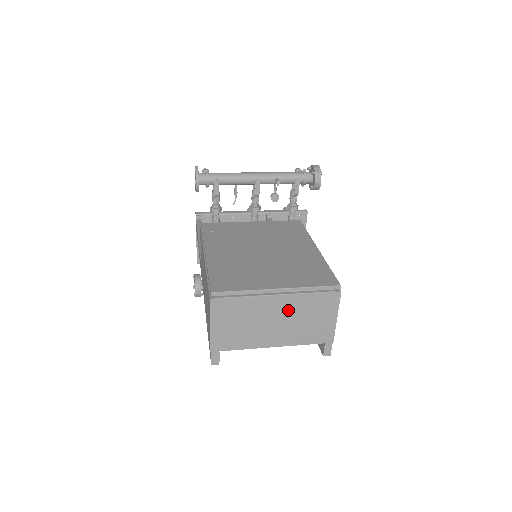
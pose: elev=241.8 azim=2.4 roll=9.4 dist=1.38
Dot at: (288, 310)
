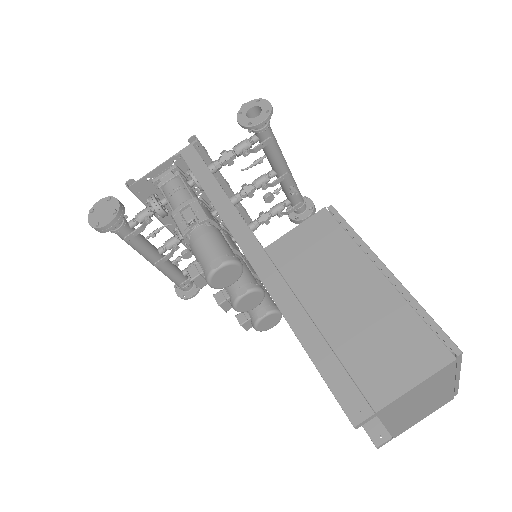
Dot at: (435, 398)
